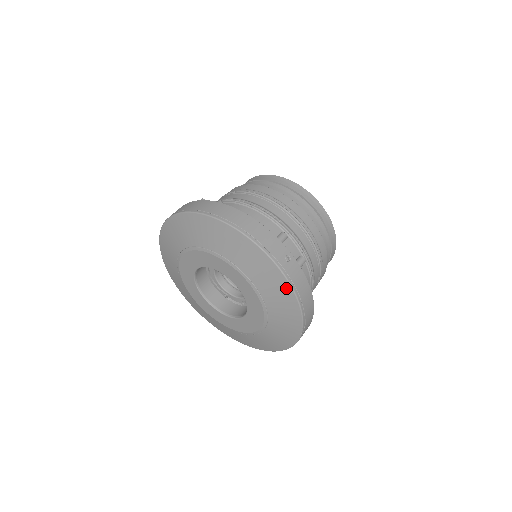
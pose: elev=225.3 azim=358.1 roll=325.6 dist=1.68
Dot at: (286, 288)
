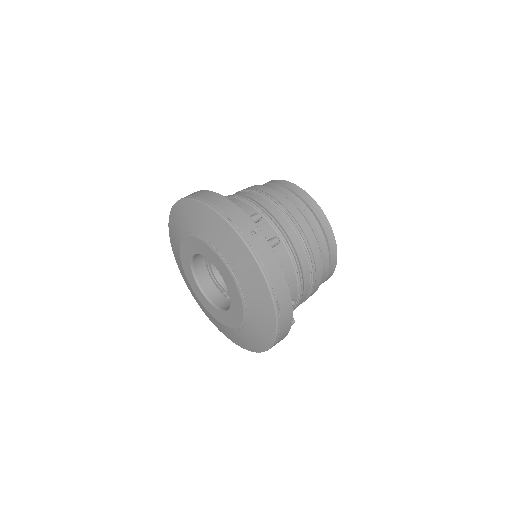
Dot at: (251, 261)
